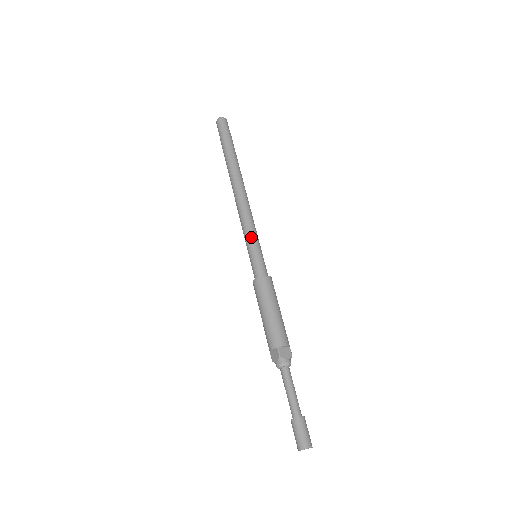
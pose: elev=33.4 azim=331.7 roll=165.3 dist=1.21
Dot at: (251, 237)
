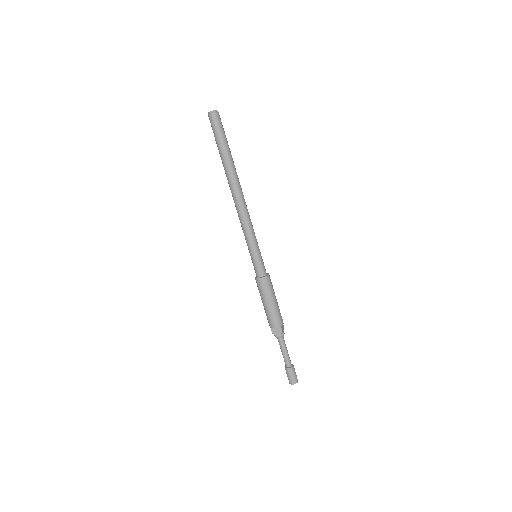
Dot at: (248, 244)
